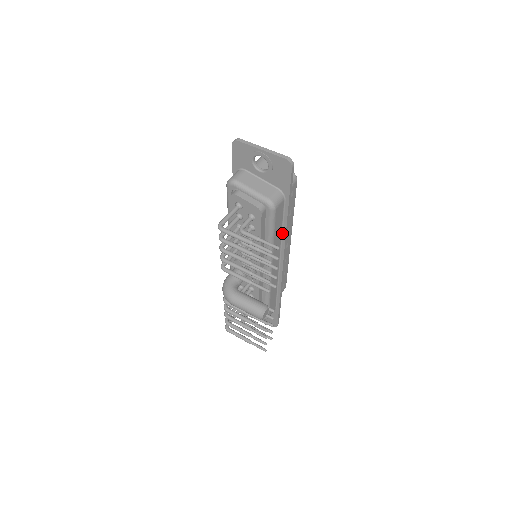
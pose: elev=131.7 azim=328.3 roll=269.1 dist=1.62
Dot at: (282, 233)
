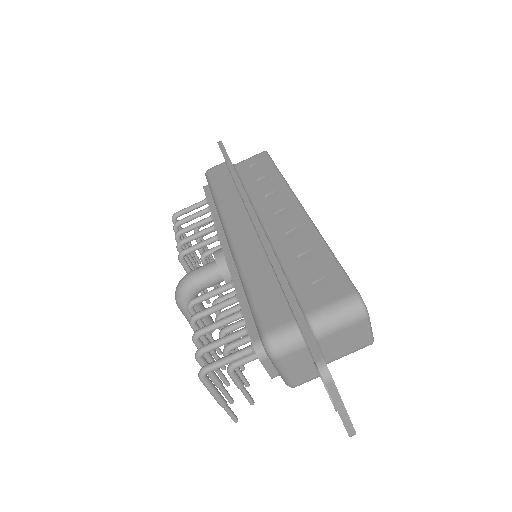
Dot at: occluded
